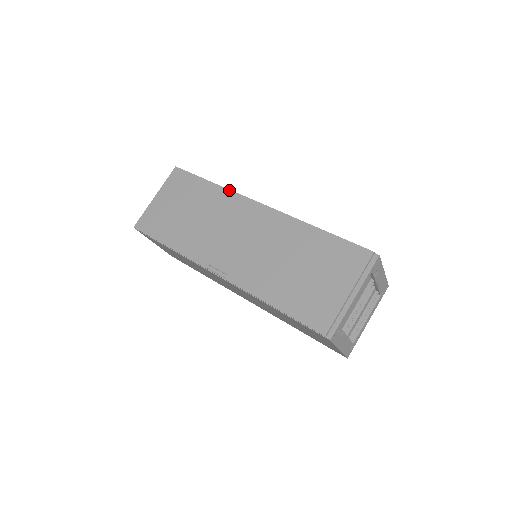
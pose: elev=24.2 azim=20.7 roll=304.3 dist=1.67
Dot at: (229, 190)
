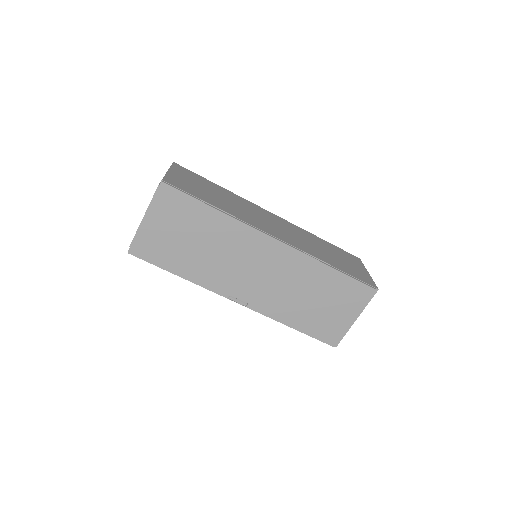
Dot at: (238, 221)
